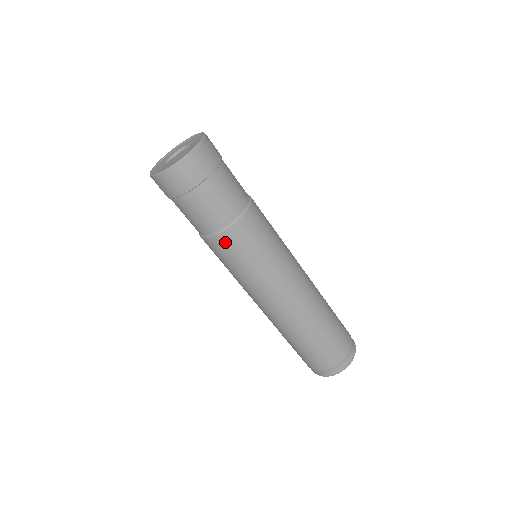
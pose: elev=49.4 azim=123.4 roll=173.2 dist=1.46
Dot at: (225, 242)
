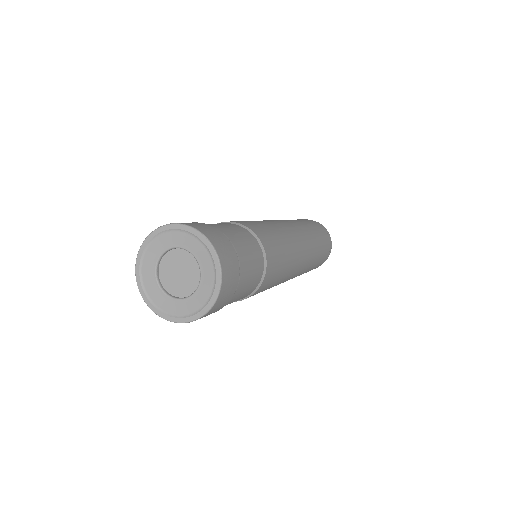
Dot at: occluded
